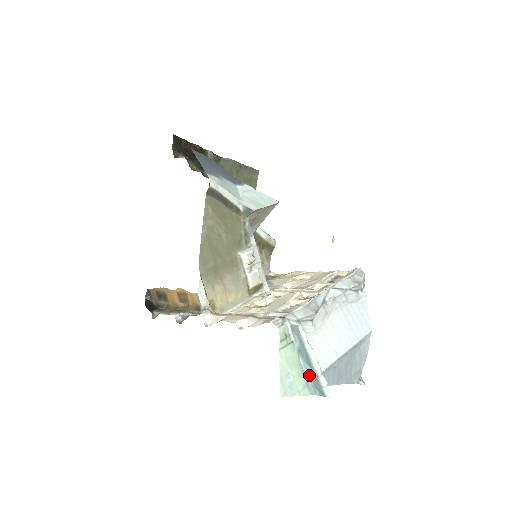
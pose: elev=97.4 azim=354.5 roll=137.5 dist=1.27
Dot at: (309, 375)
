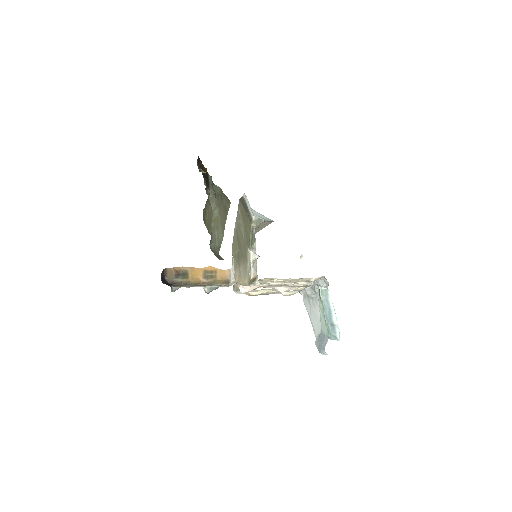
Dot at: (328, 325)
